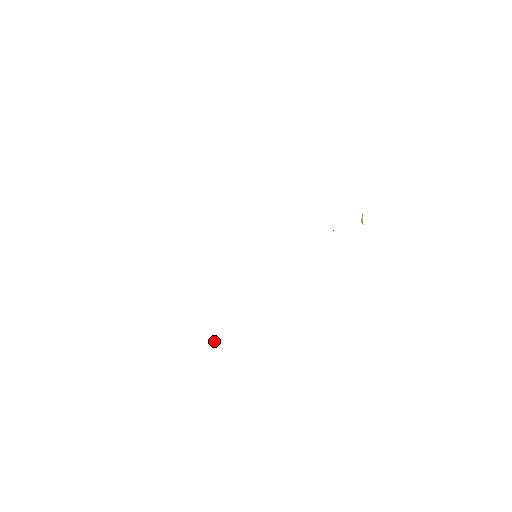
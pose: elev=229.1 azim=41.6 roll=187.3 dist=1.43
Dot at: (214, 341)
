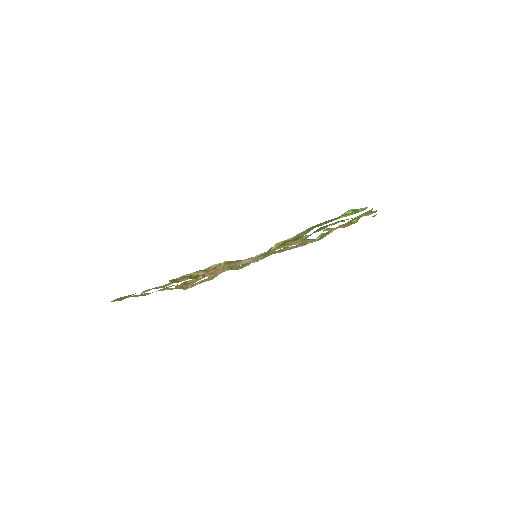
Dot at: (179, 287)
